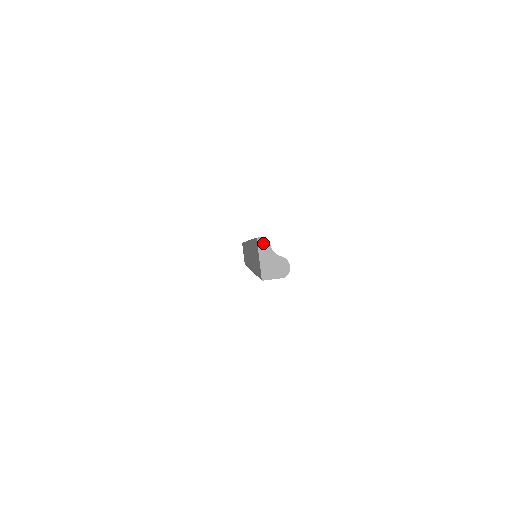
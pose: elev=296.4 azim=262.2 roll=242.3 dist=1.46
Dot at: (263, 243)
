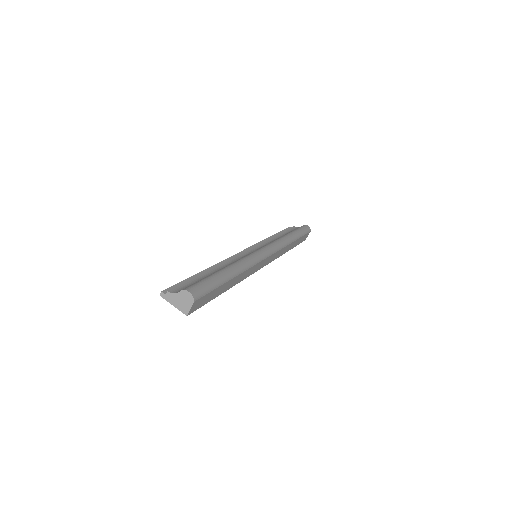
Dot at: (165, 295)
